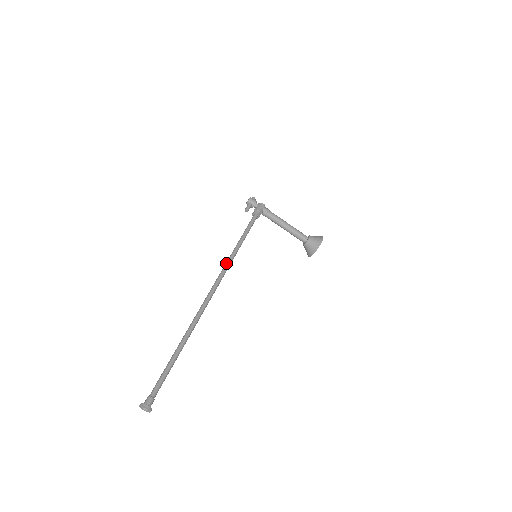
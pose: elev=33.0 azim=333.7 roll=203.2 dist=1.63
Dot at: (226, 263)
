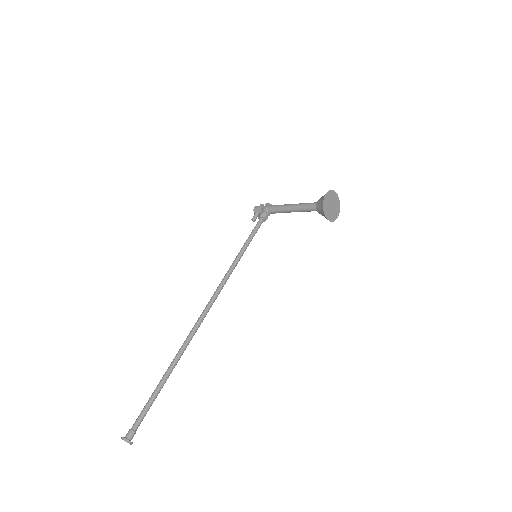
Dot at: (222, 279)
